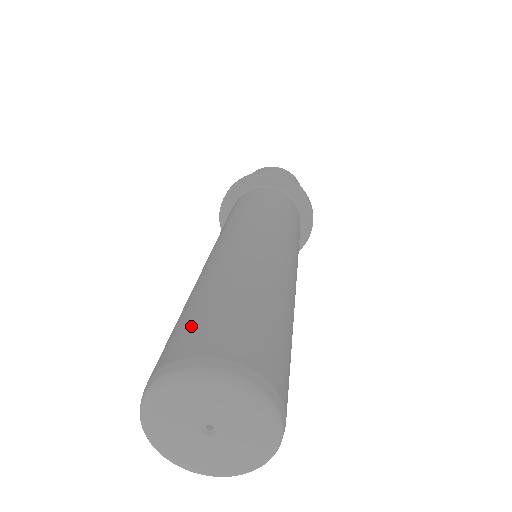
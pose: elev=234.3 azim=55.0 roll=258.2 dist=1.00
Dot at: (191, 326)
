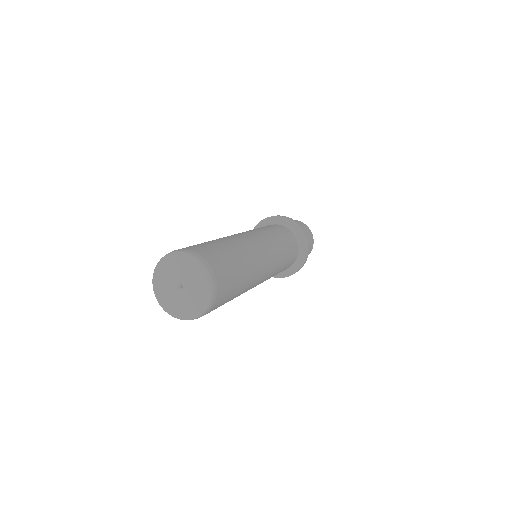
Dot at: occluded
